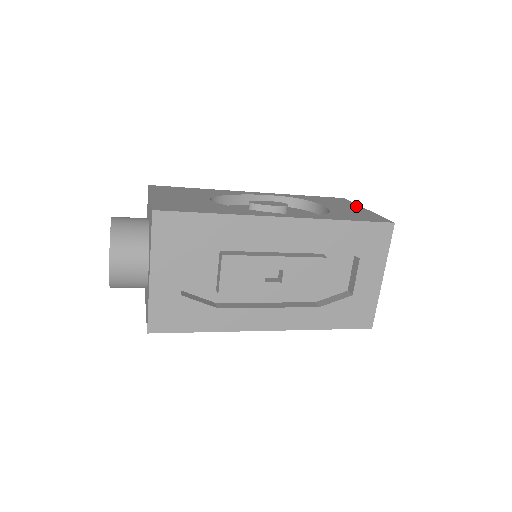
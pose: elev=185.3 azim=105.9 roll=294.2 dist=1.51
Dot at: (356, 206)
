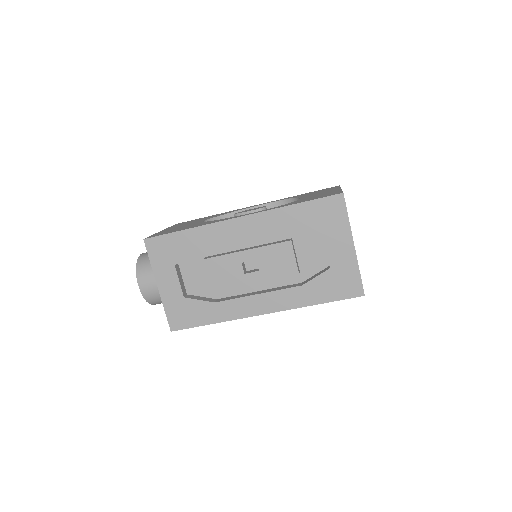
Dot at: (335, 189)
